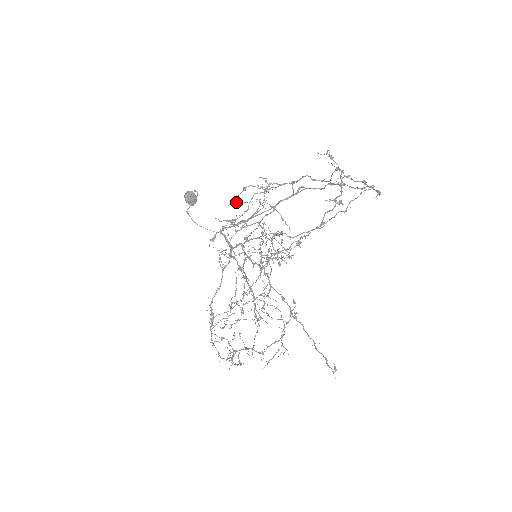
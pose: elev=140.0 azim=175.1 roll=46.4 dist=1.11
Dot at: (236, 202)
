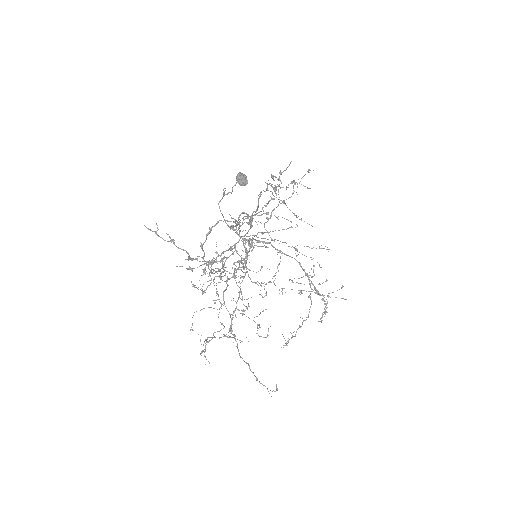
Dot at: occluded
